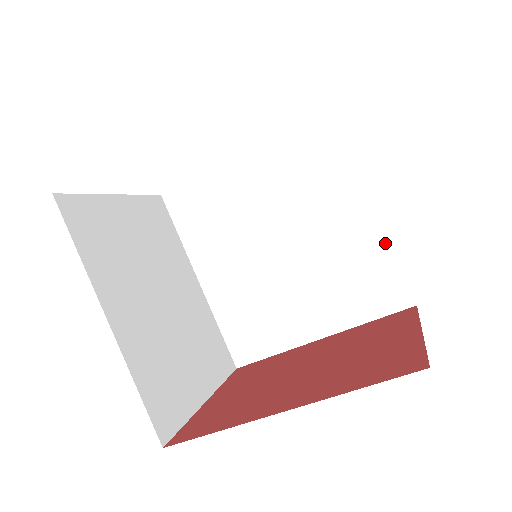
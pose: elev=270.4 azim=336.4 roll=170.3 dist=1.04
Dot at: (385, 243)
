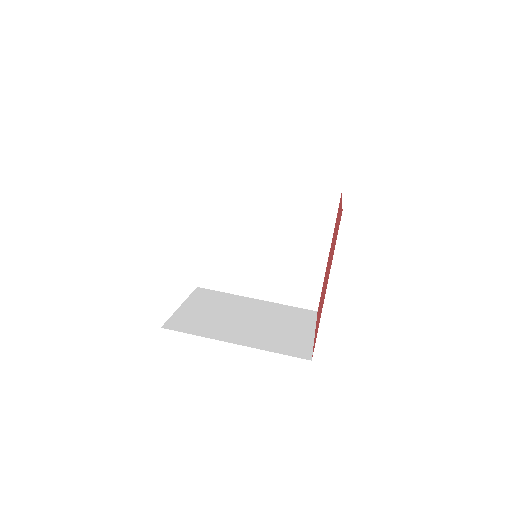
Dot at: (298, 187)
